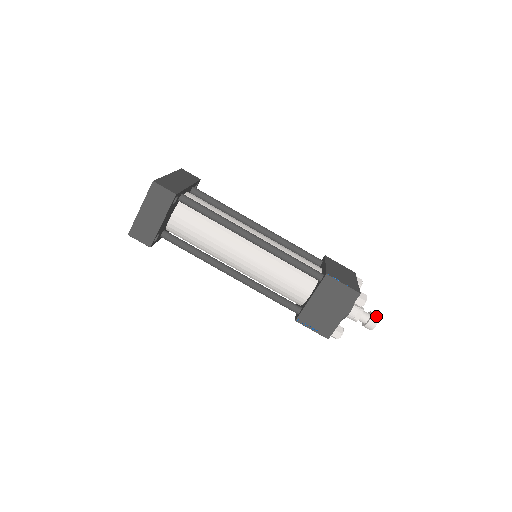
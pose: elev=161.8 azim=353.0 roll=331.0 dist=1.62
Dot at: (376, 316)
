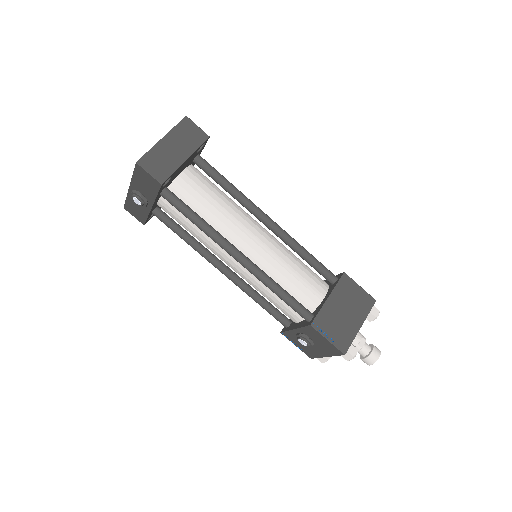
Dot at: (376, 347)
